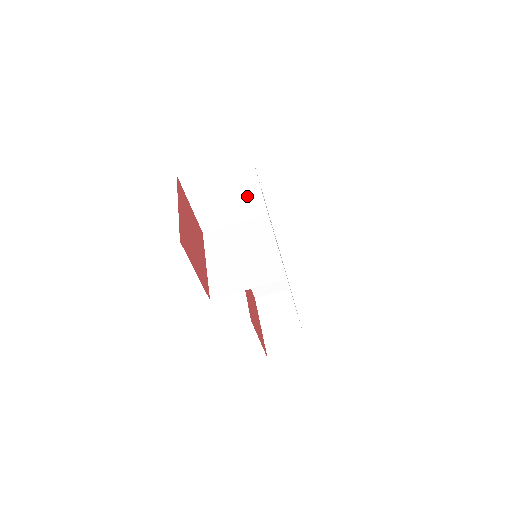
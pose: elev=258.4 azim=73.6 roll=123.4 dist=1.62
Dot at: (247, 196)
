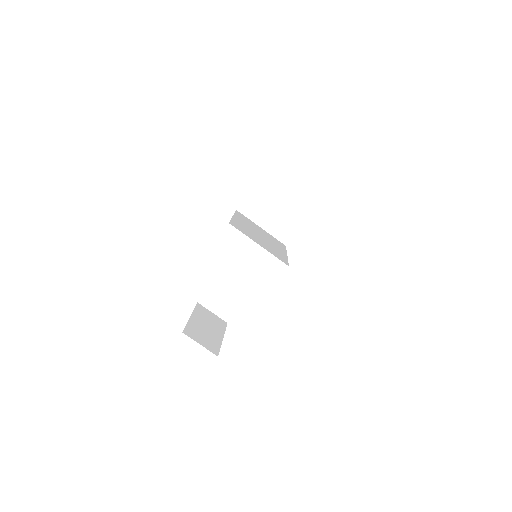
Dot at: (290, 218)
